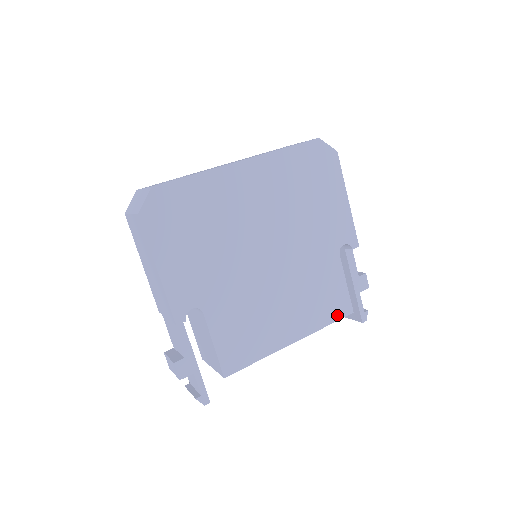
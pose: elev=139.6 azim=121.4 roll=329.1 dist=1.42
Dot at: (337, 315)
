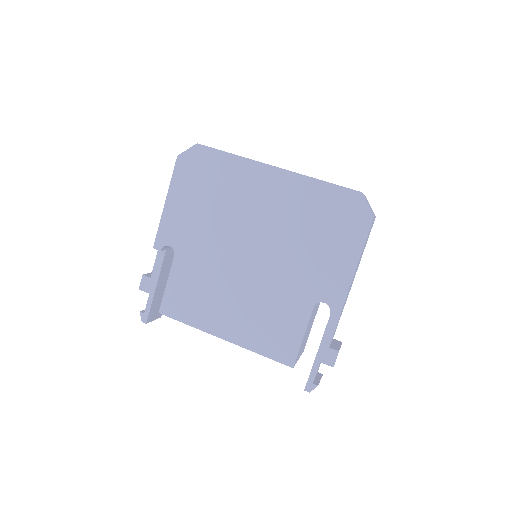
Dot at: (276, 355)
